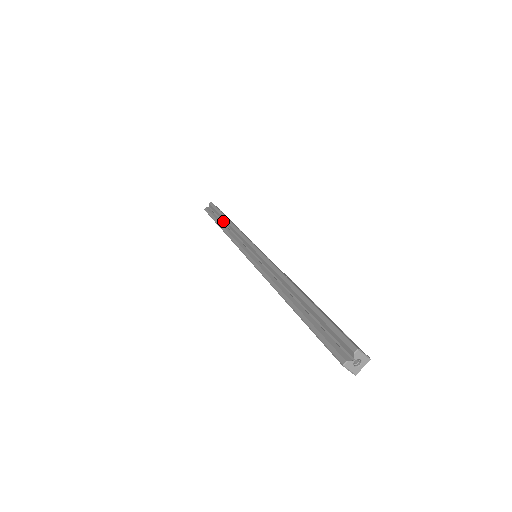
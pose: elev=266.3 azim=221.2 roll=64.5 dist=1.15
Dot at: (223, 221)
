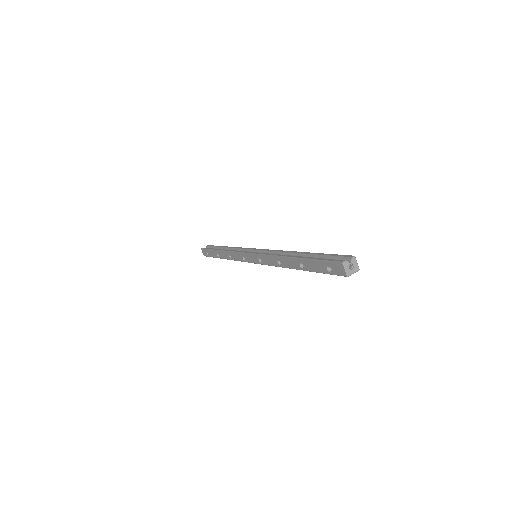
Dot at: occluded
